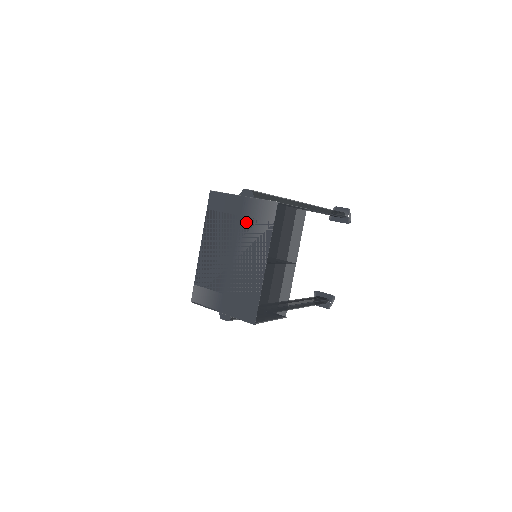
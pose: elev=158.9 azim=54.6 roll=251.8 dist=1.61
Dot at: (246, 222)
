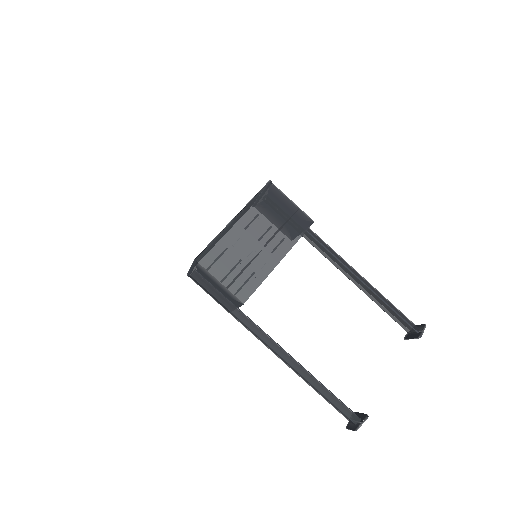
Dot at: occluded
